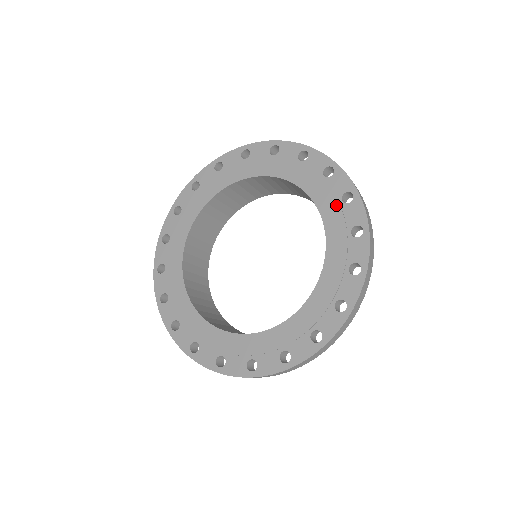
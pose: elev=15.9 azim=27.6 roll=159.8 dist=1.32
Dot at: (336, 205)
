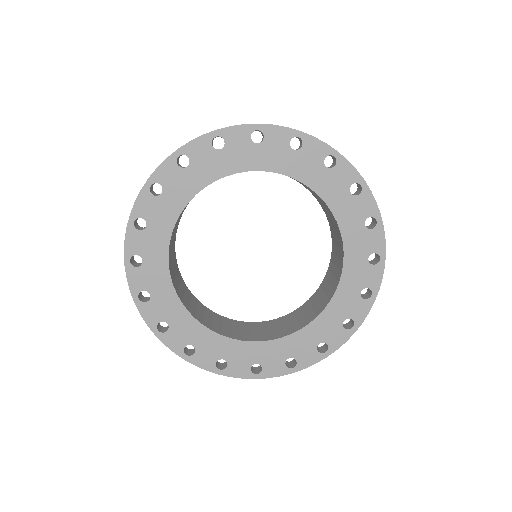
Dot at: (293, 157)
